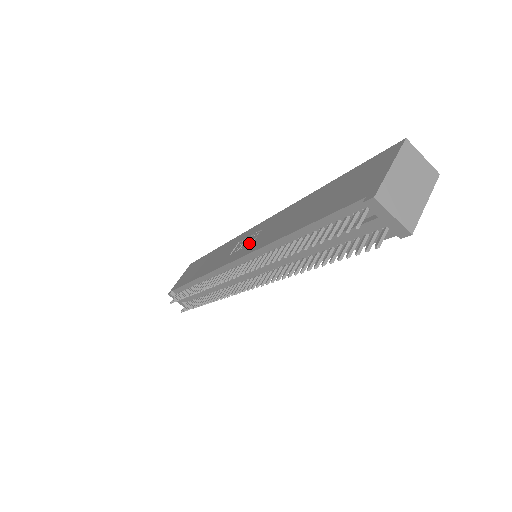
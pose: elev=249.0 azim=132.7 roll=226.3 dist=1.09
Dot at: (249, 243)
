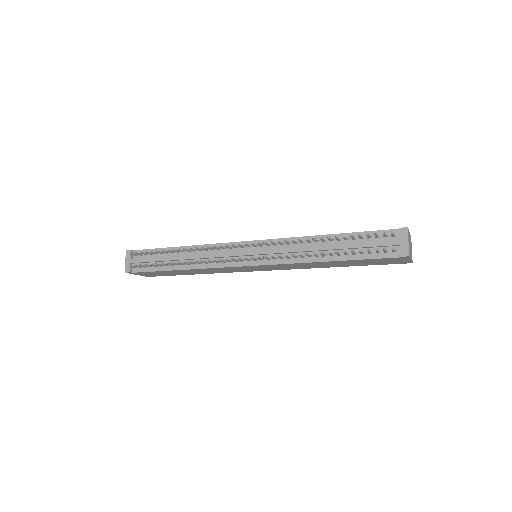
Dot at: occluded
